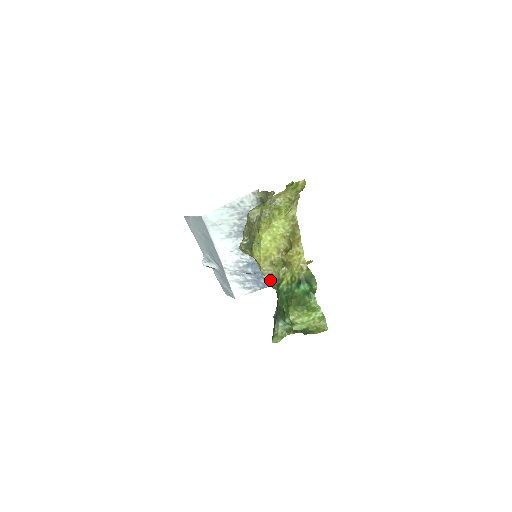
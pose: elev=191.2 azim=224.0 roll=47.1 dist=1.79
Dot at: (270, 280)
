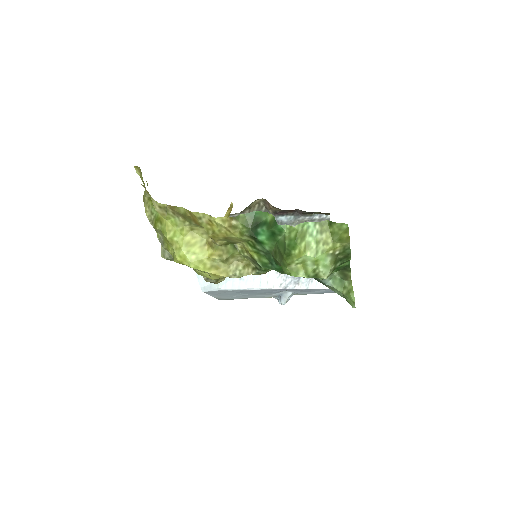
Dot at: (253, 271)
